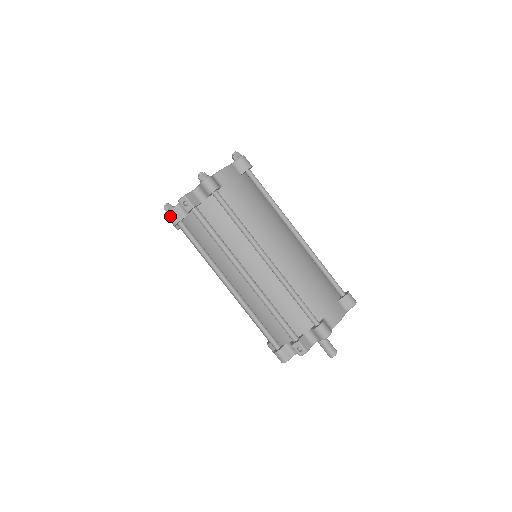
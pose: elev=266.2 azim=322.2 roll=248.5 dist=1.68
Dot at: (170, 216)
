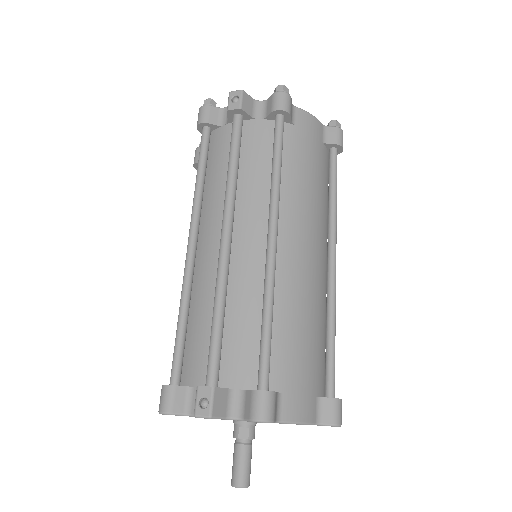
Dot at: (203, 110)
